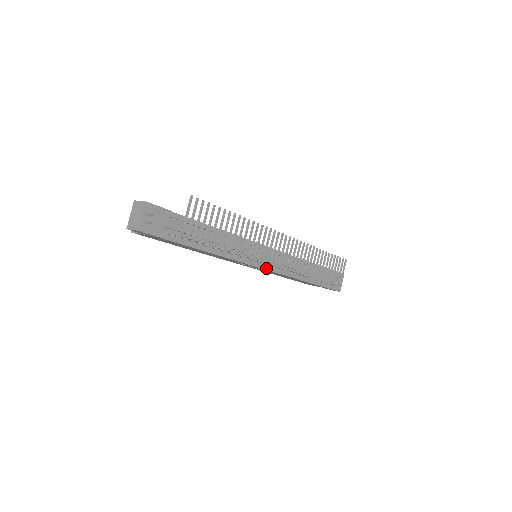
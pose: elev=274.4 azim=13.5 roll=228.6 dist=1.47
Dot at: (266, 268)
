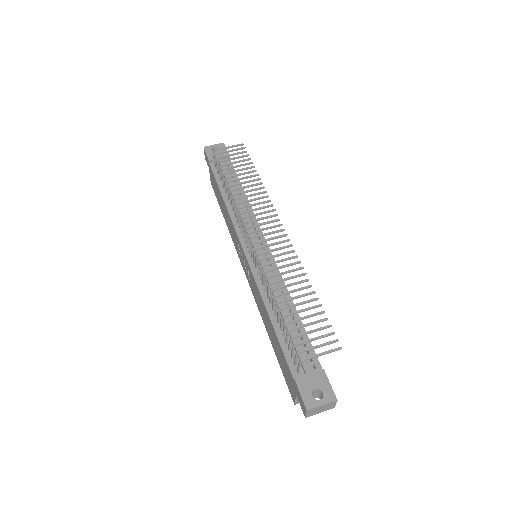
Dot at: (247, 256)
